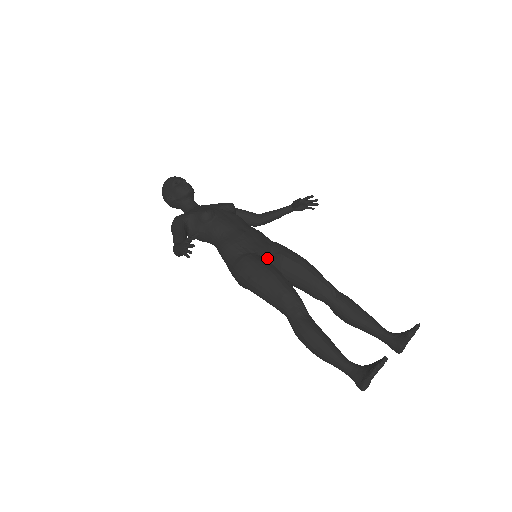
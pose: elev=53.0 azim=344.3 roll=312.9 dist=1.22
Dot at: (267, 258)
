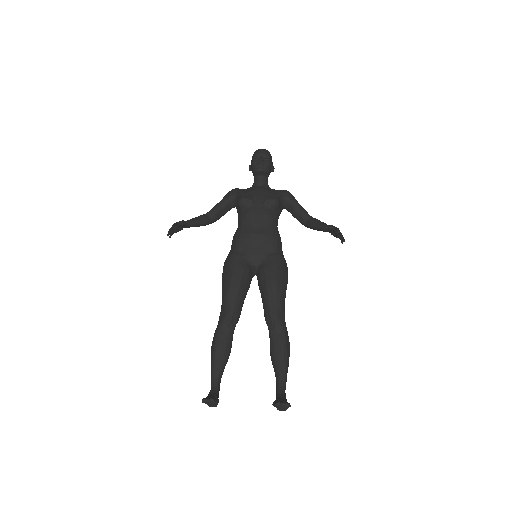
Dot at: (253, 264)
